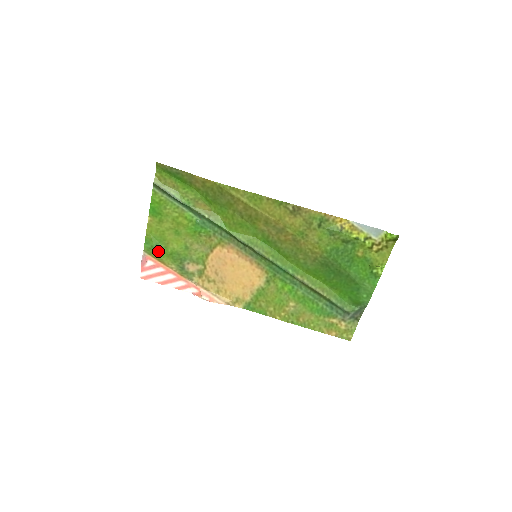
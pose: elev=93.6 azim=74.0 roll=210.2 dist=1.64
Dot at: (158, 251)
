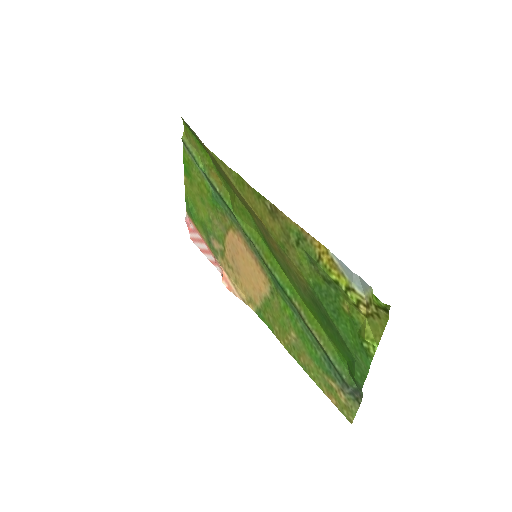
Dot at: (193, 215)
